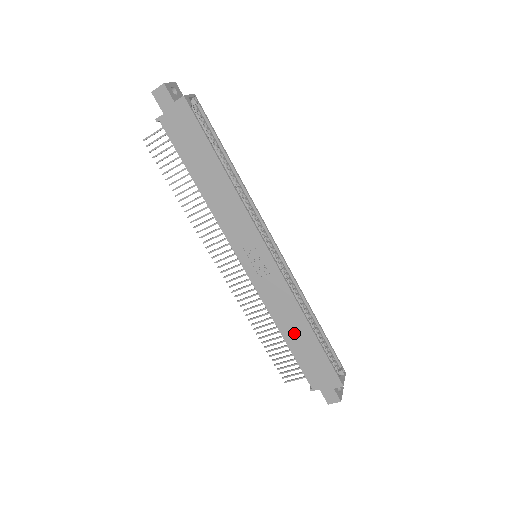
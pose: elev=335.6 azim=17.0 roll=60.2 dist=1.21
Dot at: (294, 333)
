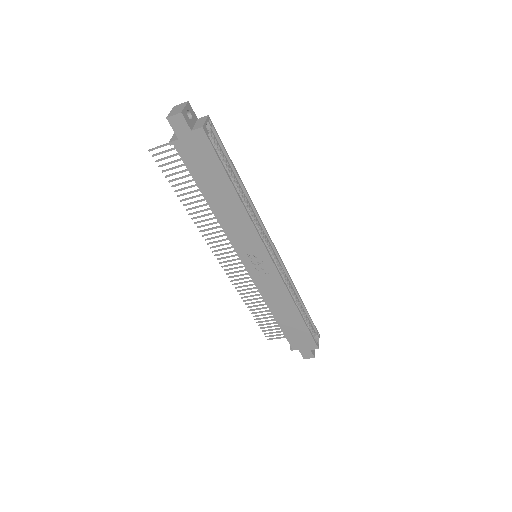
Dot at: (284, 314)
